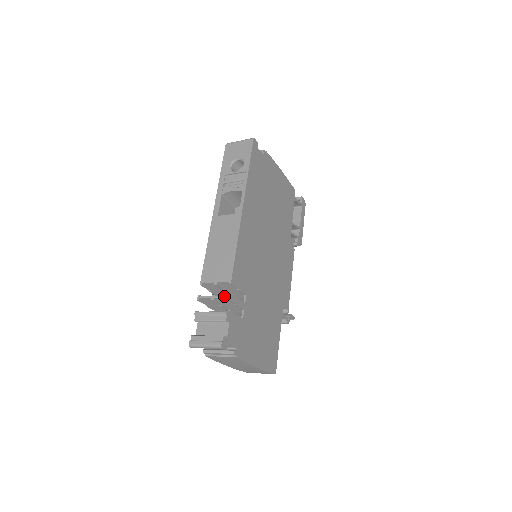
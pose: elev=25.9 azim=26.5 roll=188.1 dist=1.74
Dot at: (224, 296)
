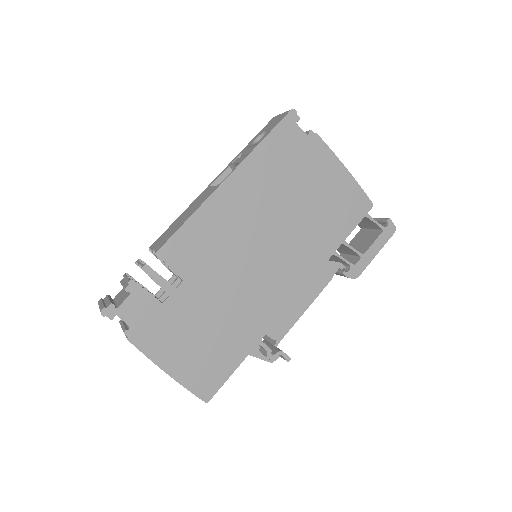
Dot at: (143, 264)
